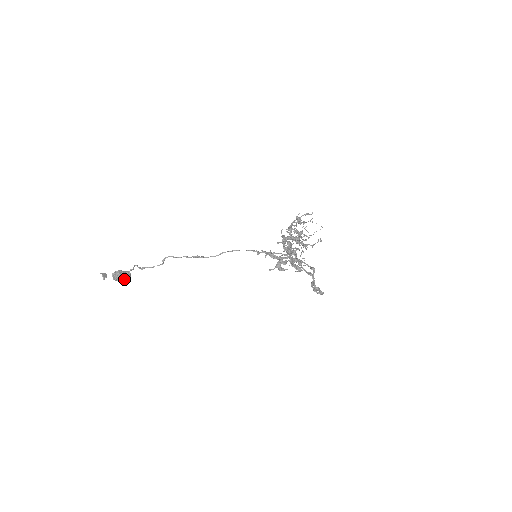
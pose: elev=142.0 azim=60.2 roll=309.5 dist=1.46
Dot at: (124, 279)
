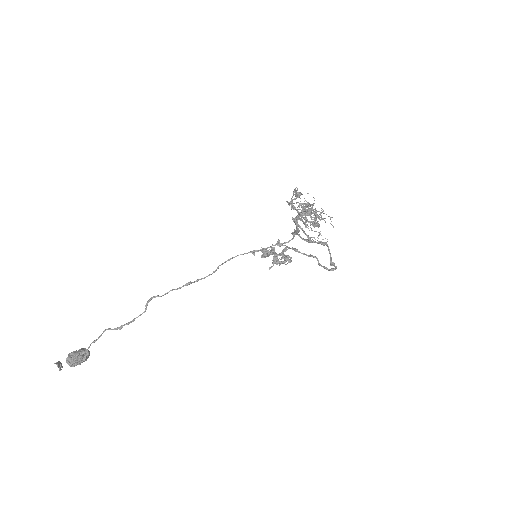
Dot at: (84, 360)
